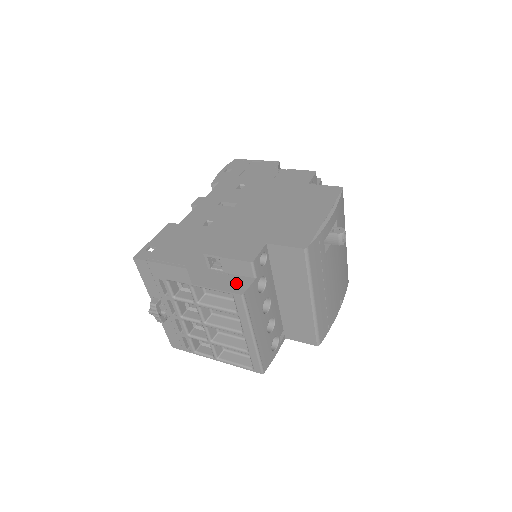
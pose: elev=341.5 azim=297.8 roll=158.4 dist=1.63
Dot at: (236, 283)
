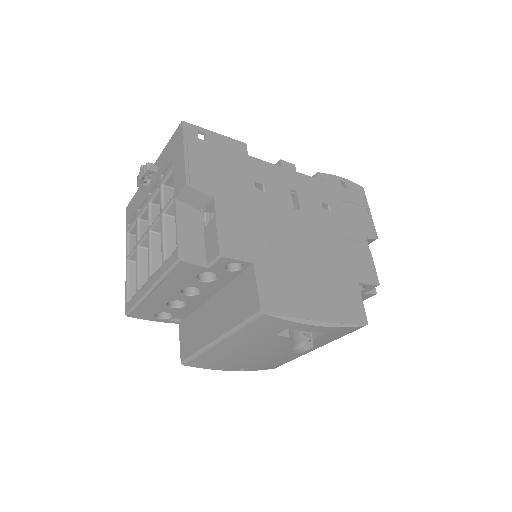
Dot at: (193, 247)
